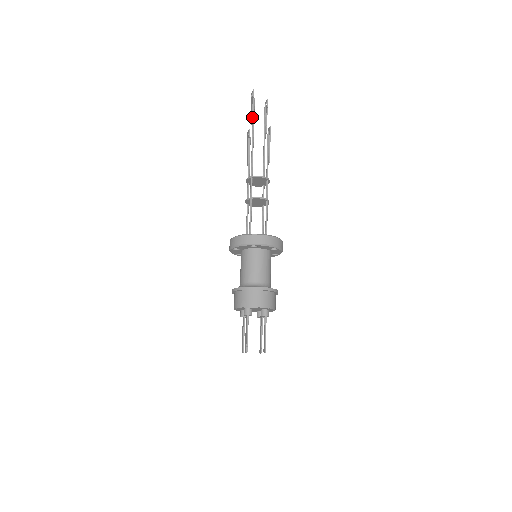
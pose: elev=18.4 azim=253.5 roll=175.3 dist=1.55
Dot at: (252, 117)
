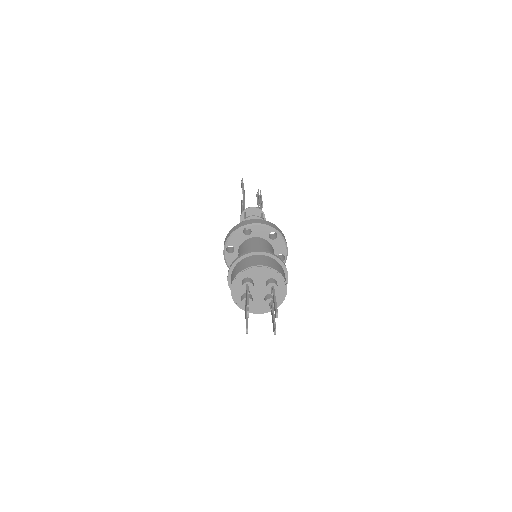
Dot at: (242, 189)
